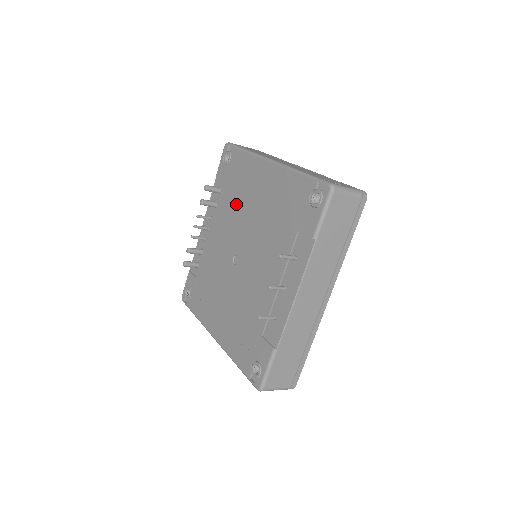
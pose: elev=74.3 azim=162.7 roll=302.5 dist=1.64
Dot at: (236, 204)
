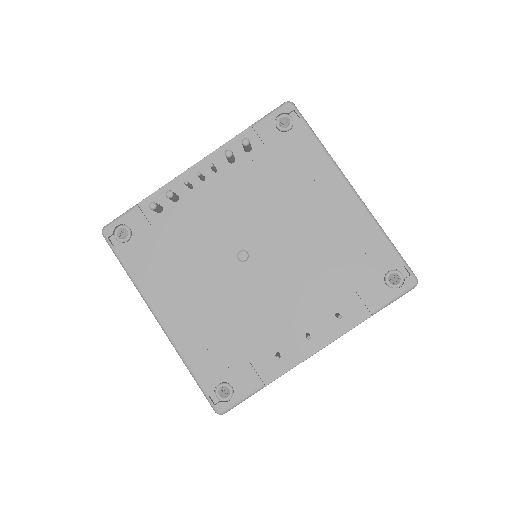
Dot at: (275, 193)
